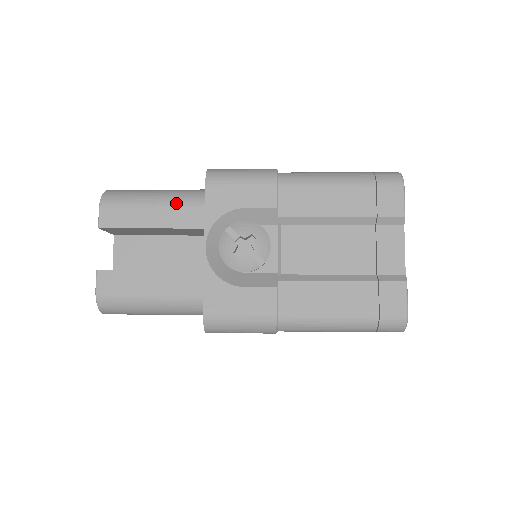
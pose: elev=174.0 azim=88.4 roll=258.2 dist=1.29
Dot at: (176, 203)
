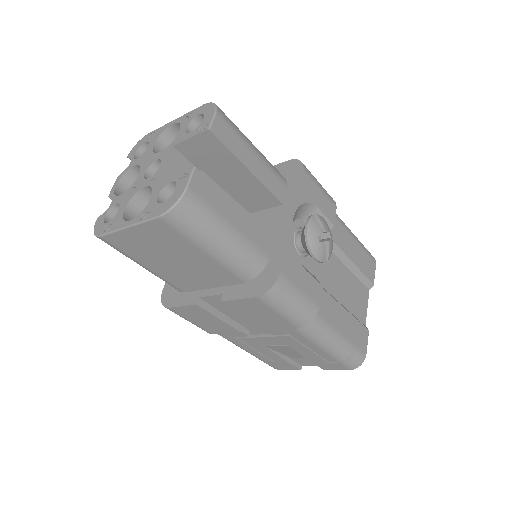
Dot at: (269, 165)
